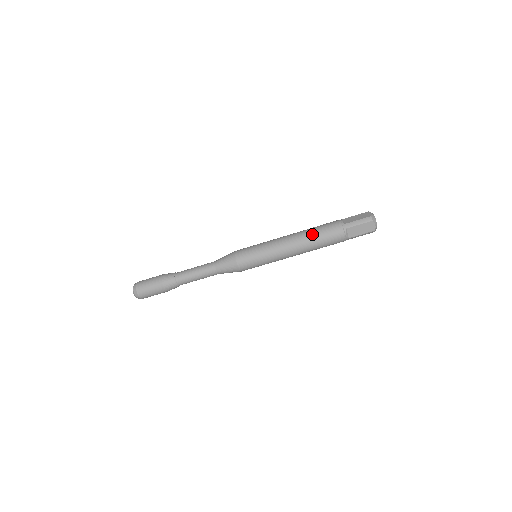
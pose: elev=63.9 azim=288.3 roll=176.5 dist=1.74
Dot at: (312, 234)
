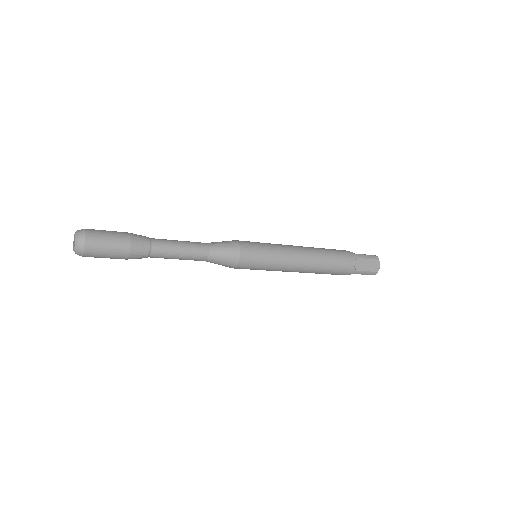
Dot at: (324, 270)
